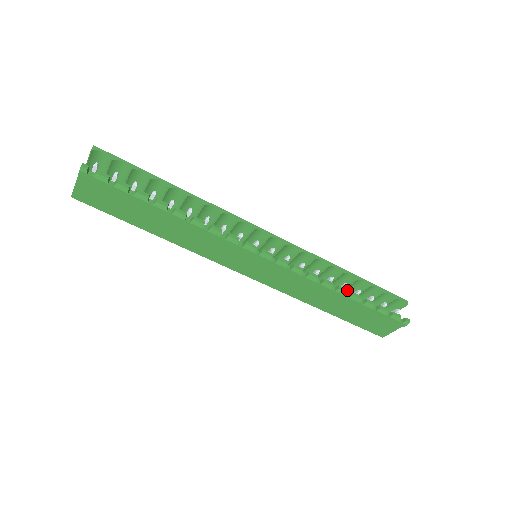
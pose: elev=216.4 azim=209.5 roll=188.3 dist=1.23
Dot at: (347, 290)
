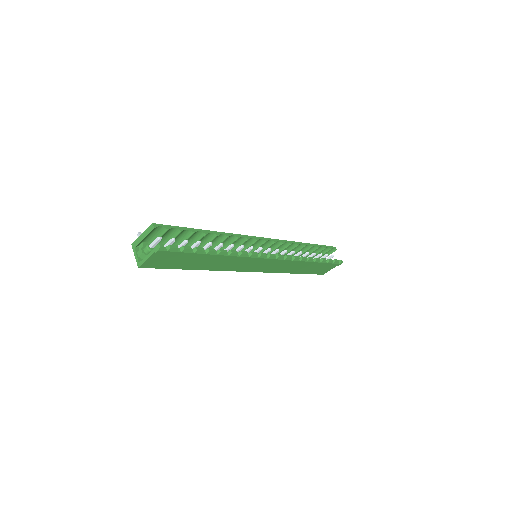
Dot at: occluded
